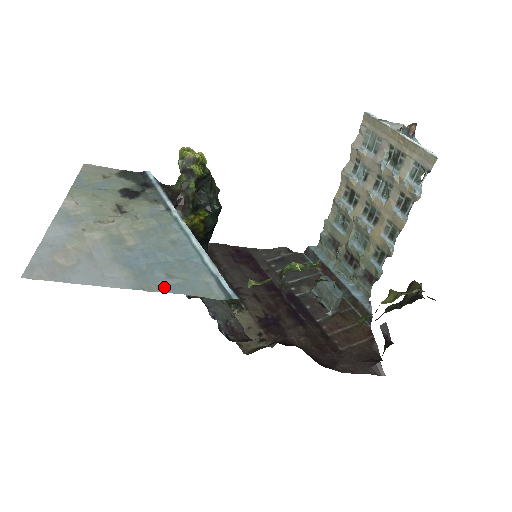
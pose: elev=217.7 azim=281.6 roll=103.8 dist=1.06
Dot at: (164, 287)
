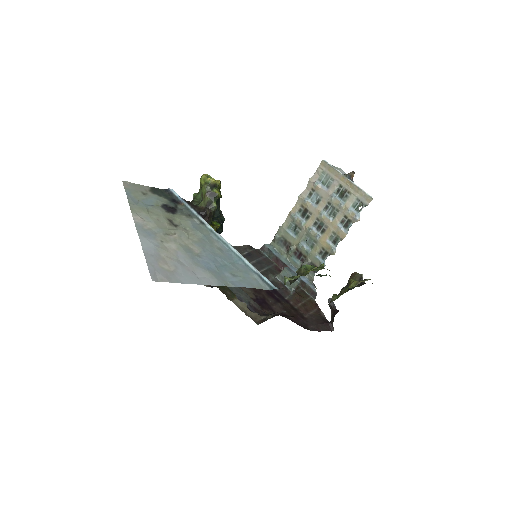
Dot at: (235, 283)
